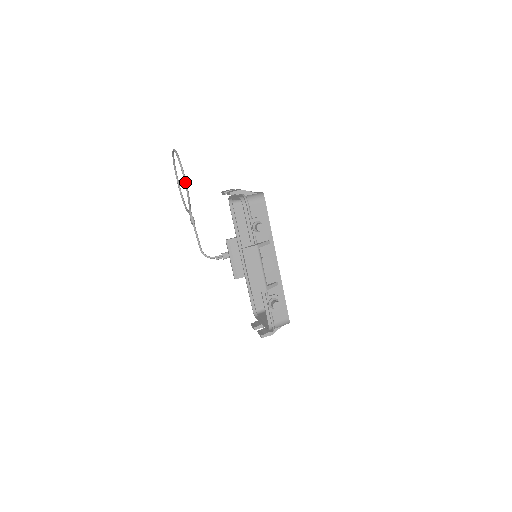
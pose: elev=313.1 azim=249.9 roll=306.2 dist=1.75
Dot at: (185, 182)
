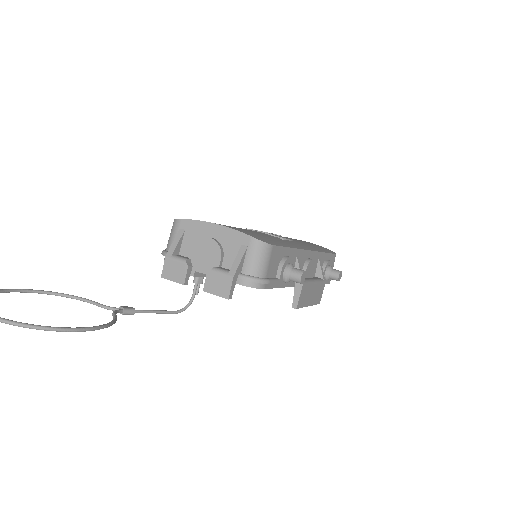
Dot at: occluded
